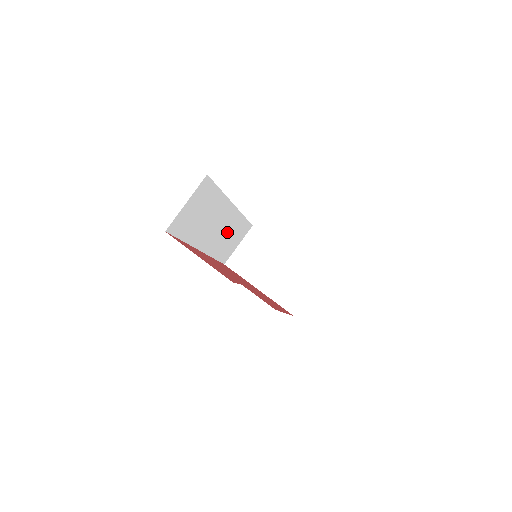
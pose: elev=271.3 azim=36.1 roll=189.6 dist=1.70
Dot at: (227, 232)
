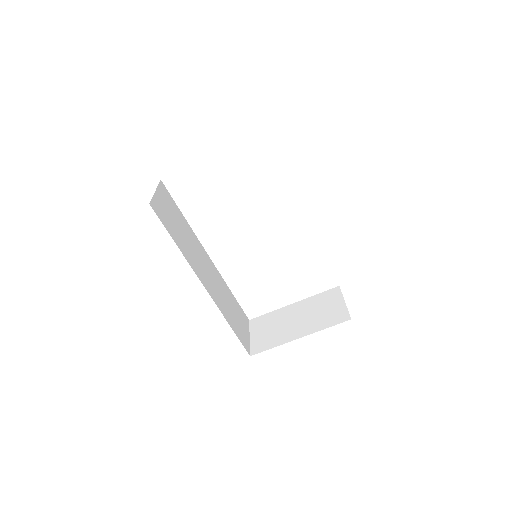
Dot at: (223, 294)
